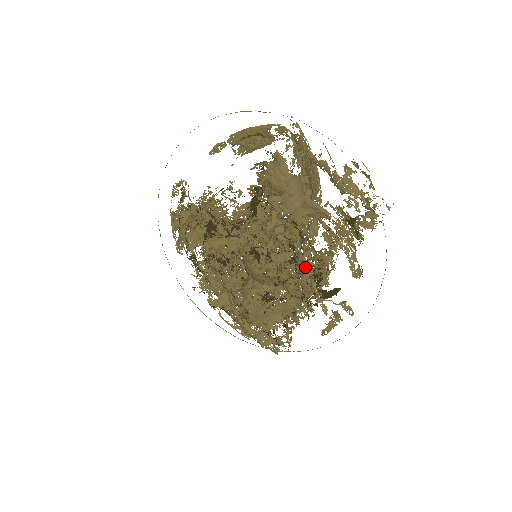
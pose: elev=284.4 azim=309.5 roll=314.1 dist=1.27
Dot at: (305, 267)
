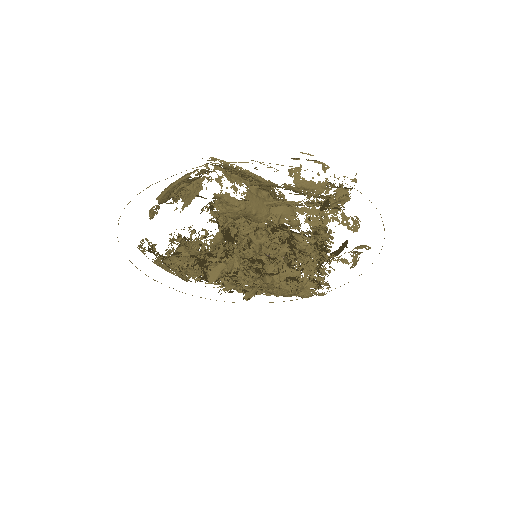
Dot at: (307, 249)
